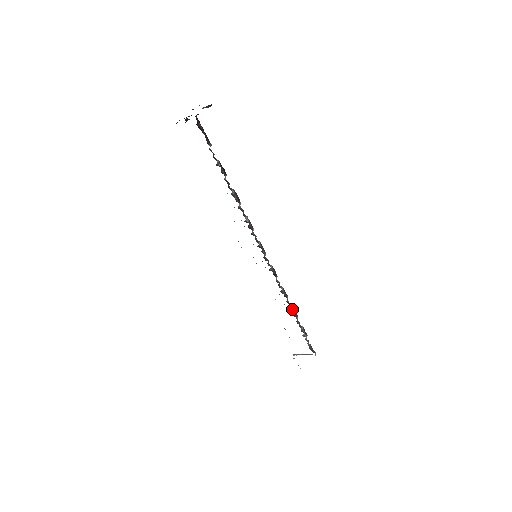
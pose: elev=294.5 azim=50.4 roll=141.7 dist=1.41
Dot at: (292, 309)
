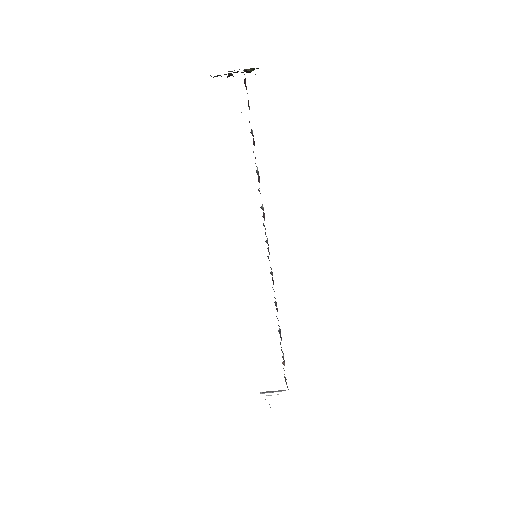
Dot at: occluded
